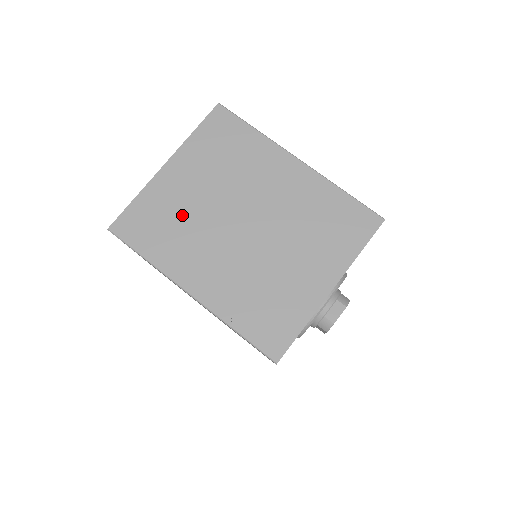
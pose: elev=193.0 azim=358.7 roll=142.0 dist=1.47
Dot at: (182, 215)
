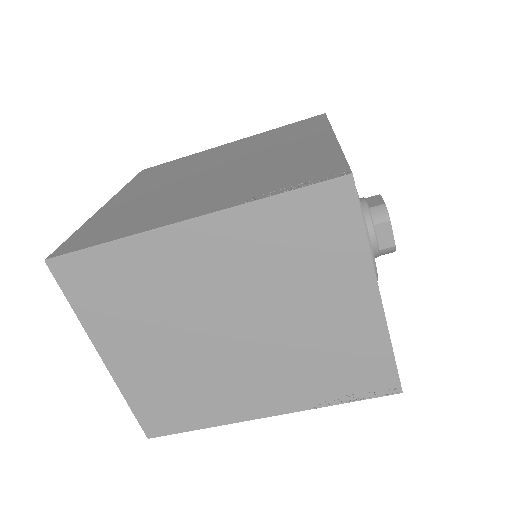
Dot at: (177, 378)
